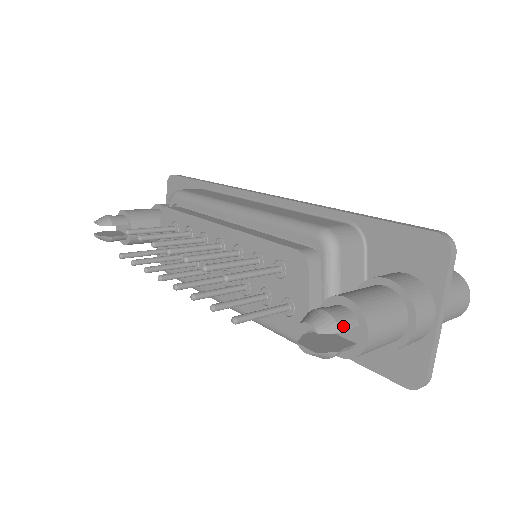
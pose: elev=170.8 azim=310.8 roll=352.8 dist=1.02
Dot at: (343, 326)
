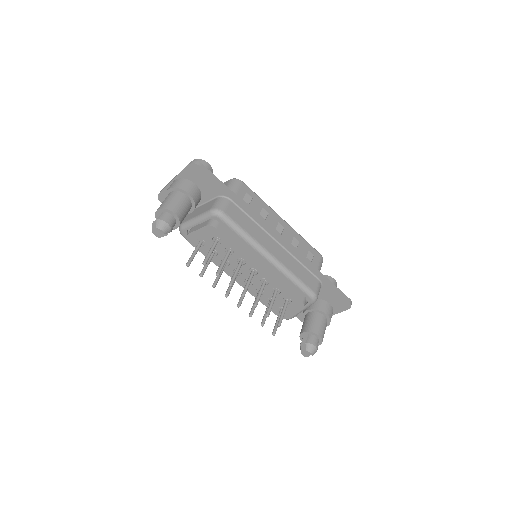
Dot at: occluded
